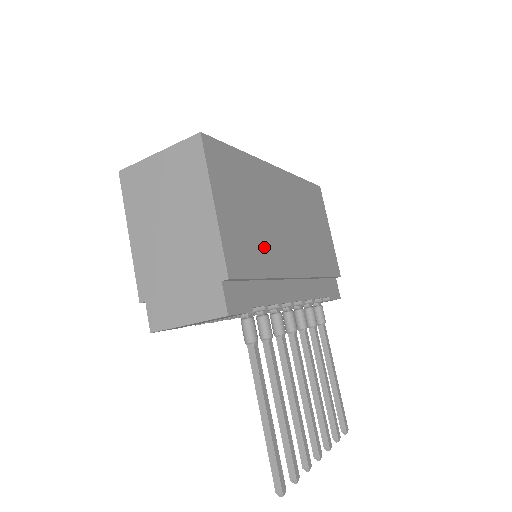
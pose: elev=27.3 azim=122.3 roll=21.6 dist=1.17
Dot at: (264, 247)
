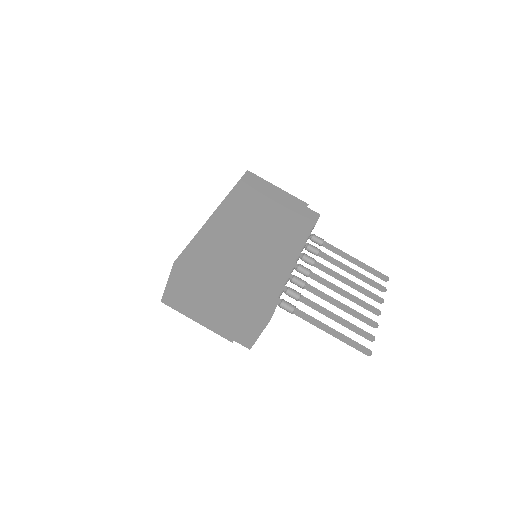
Dot at: (254, 265)
